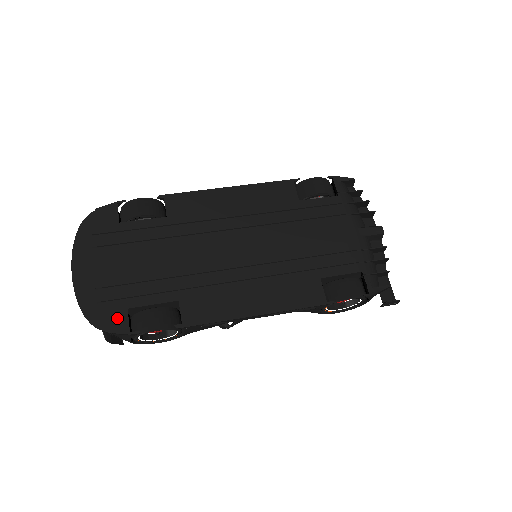
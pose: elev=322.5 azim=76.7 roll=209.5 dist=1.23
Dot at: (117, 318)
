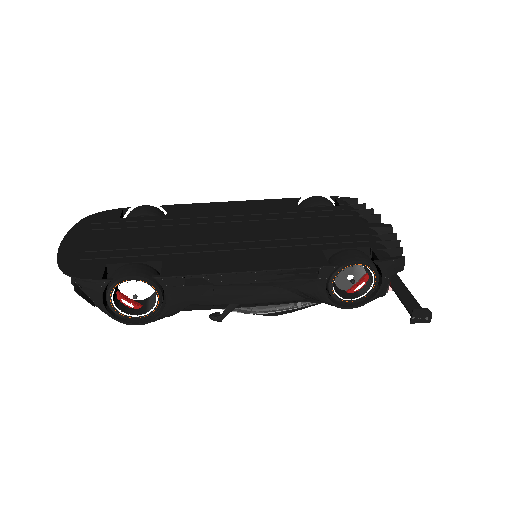
Dot at: (92, 269)
